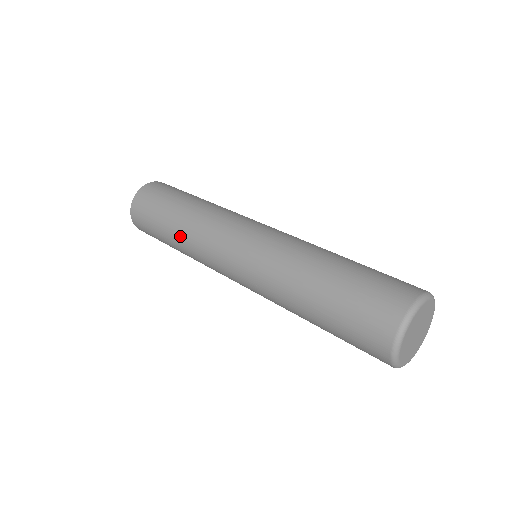
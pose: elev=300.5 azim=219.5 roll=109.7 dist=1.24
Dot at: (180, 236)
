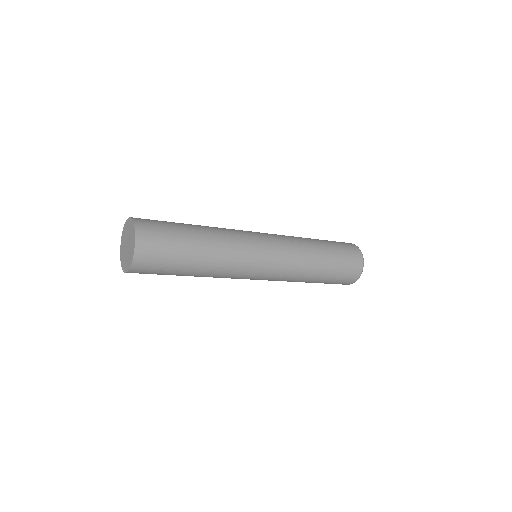
Dot at: occluded
